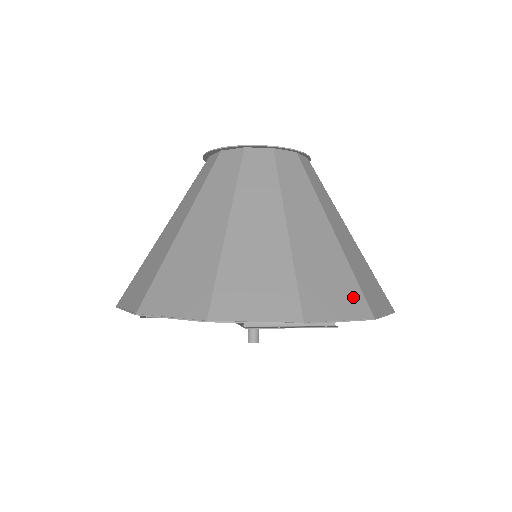
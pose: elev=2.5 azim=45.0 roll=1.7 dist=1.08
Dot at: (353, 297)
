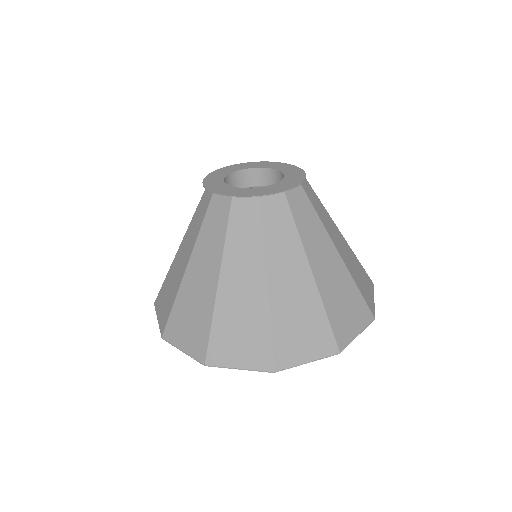
Dot at: (367, 278)
